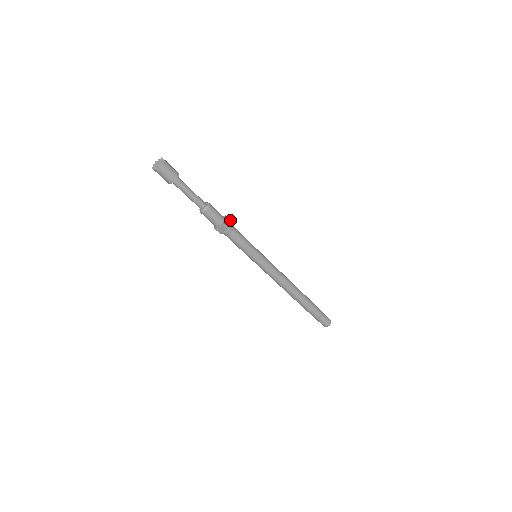
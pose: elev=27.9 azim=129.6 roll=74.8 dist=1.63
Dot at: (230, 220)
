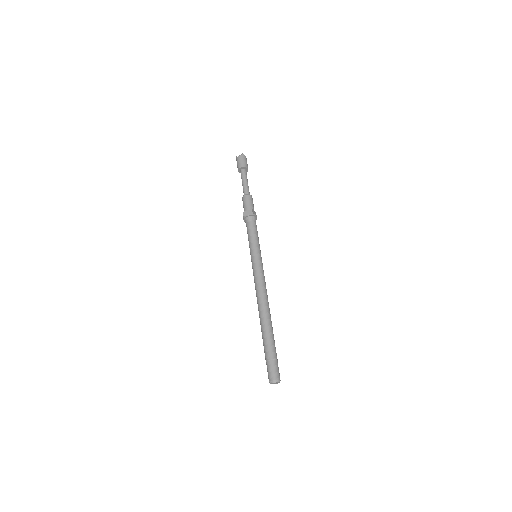
Dot at: occluded
